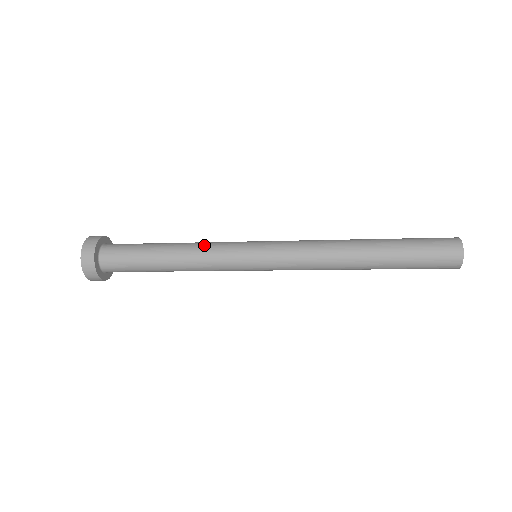
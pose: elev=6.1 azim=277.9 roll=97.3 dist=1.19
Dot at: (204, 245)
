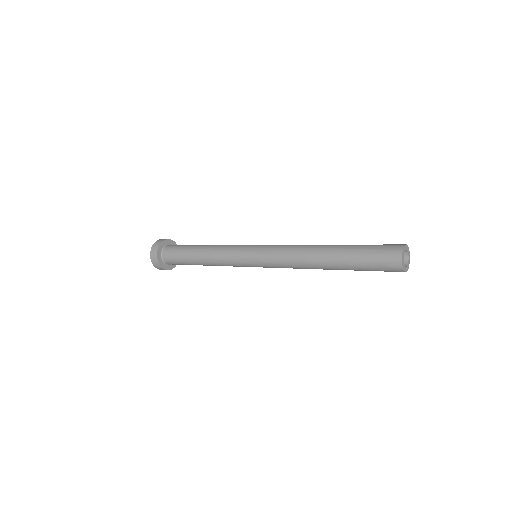
Dot at: (221, 247)
